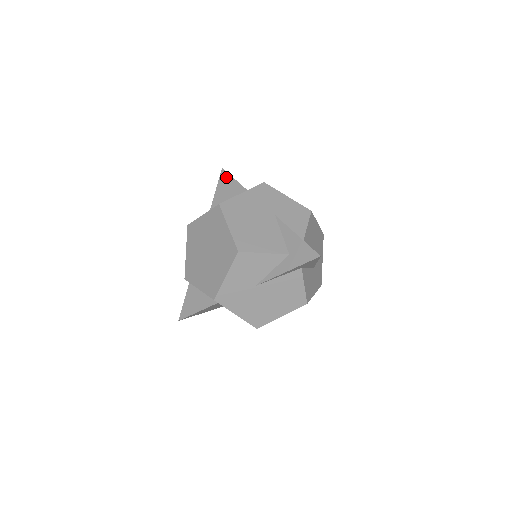
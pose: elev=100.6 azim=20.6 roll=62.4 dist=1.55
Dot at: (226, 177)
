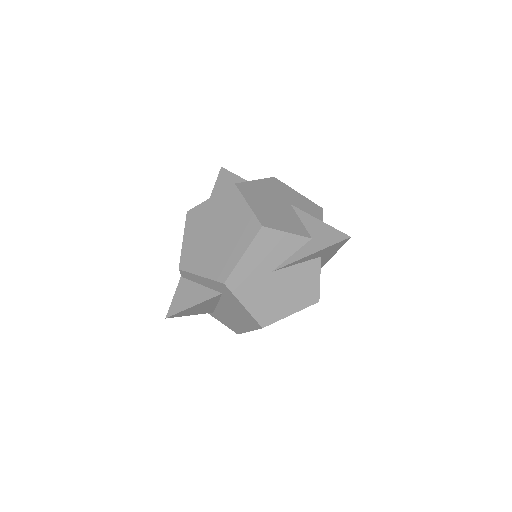
Dot at: (227, 174)
